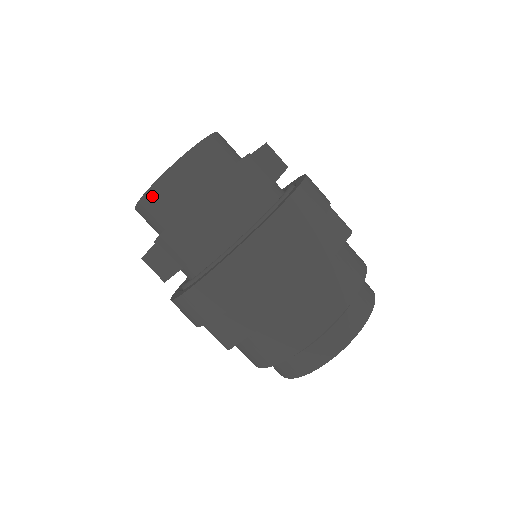
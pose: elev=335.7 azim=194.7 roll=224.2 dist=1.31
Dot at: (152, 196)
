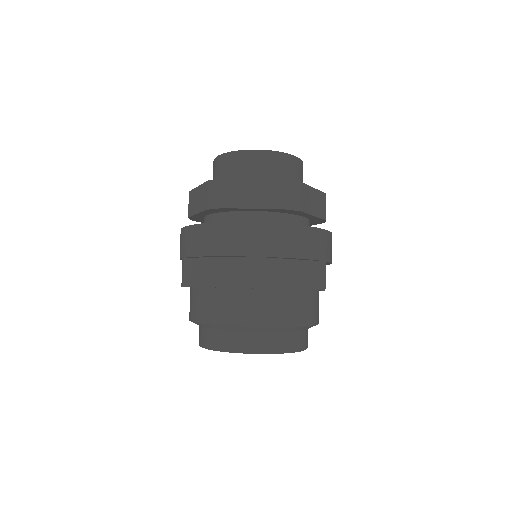
Dot at: (227, 158)
